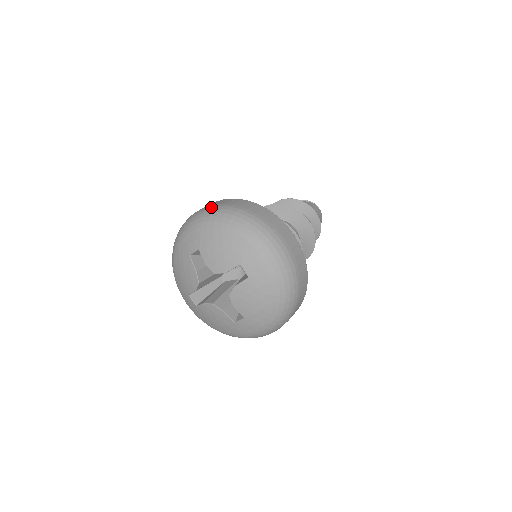
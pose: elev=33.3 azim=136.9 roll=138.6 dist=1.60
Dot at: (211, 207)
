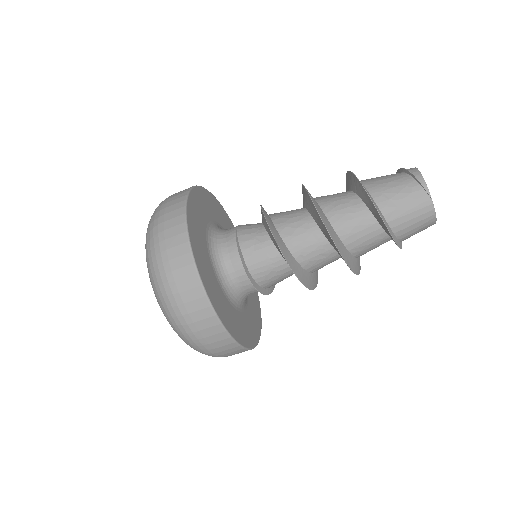
Dot at: (158, 209)
